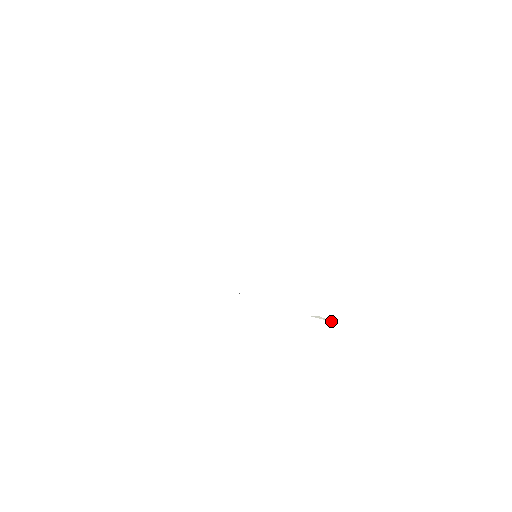
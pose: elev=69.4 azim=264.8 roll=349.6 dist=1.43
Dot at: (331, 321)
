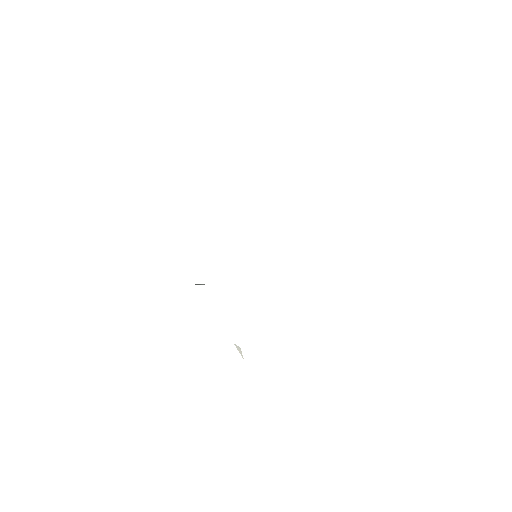
Dot at: (243, 358)
